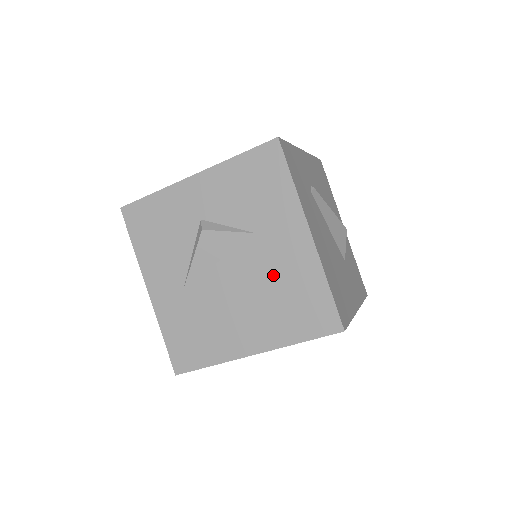
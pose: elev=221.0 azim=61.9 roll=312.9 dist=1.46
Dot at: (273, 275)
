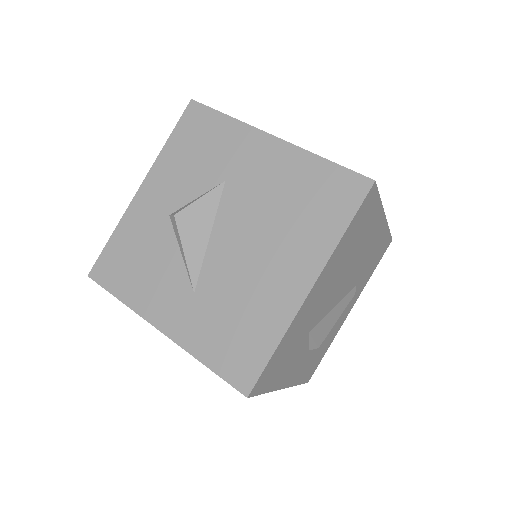
Dot at: (269, 198)
